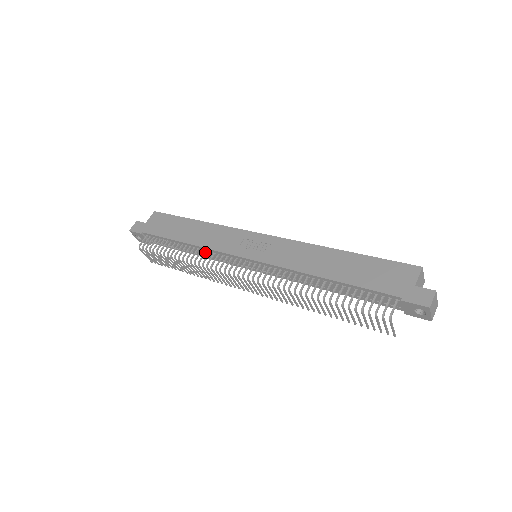
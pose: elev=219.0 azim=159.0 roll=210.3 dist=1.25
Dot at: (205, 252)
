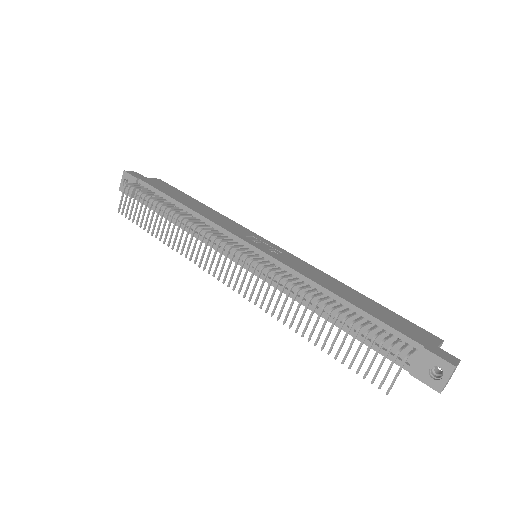
Dot at: (203, 222)
